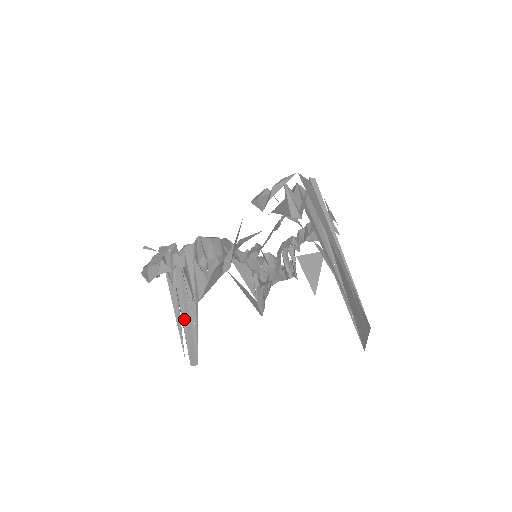
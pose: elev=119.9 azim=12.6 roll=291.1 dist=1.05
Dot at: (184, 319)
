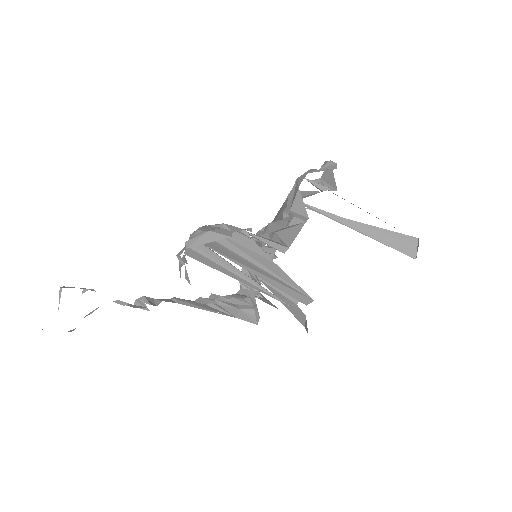
Dot at: (262, 279)
